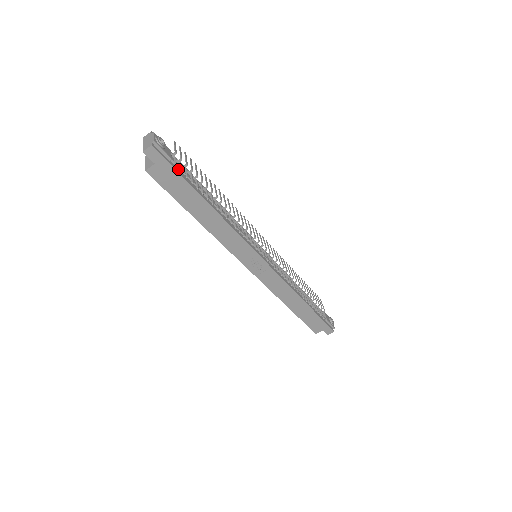
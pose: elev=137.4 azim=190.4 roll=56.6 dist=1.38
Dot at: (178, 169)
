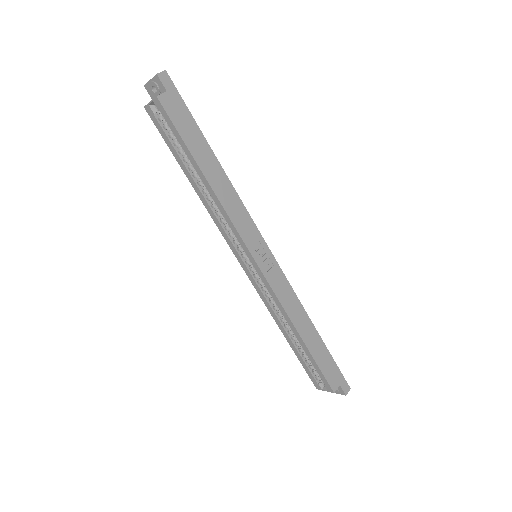
Dot at: (185, 111)
